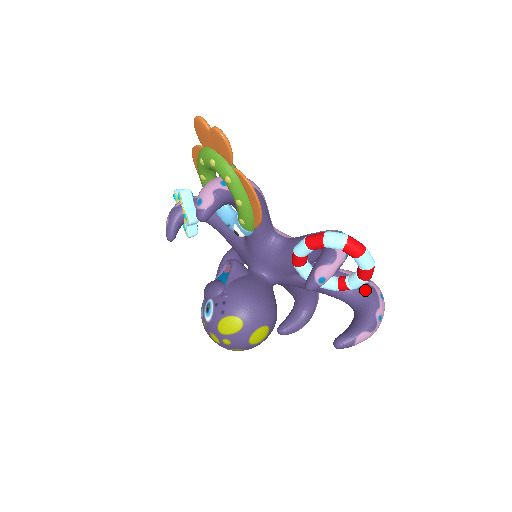
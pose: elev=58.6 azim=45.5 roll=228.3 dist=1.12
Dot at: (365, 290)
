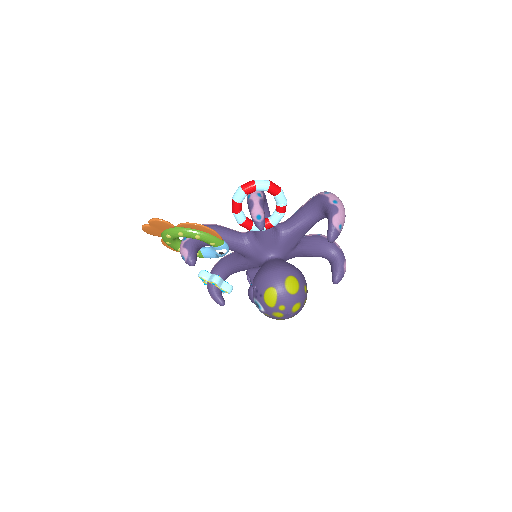
Dot at: (315, 201)
